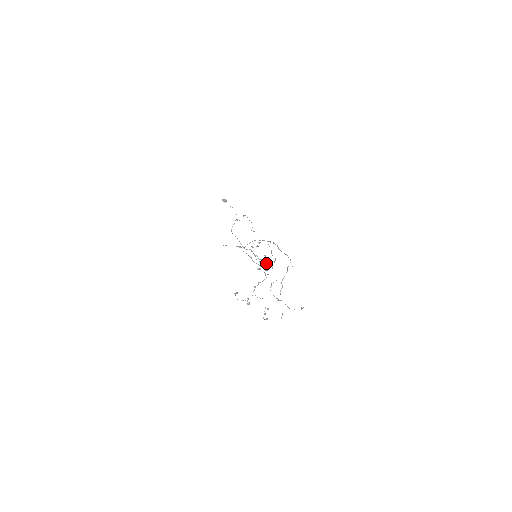
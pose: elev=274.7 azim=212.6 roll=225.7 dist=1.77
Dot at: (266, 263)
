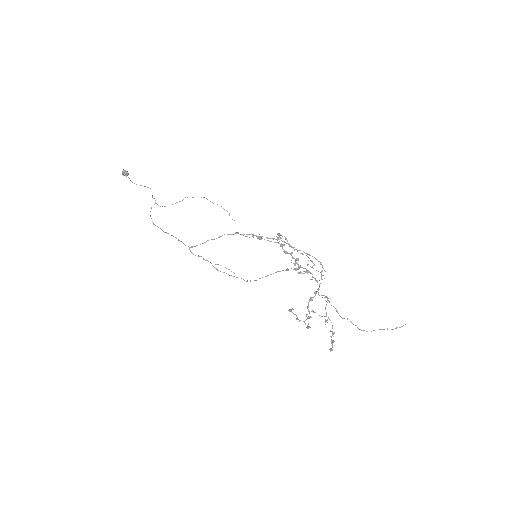
Dot at: occluded
